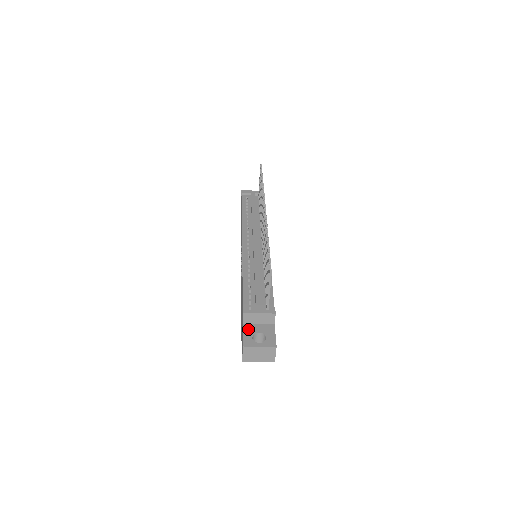
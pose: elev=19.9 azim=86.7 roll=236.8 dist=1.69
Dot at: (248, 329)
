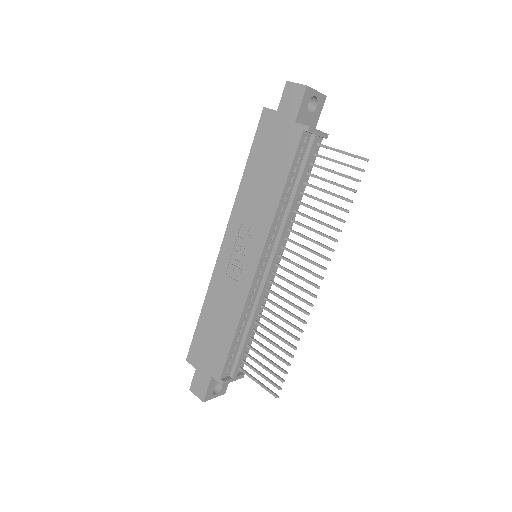
Dot at: (214, 382)
